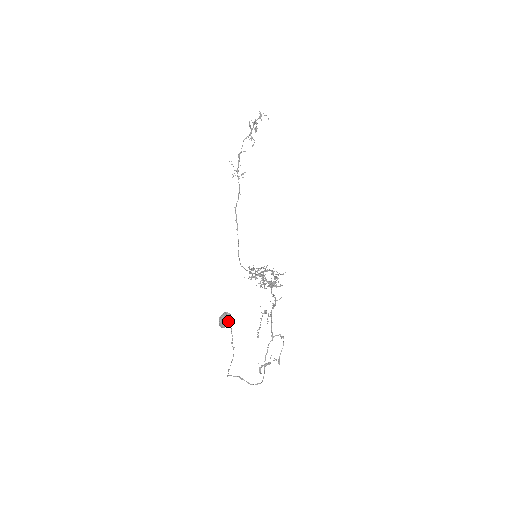
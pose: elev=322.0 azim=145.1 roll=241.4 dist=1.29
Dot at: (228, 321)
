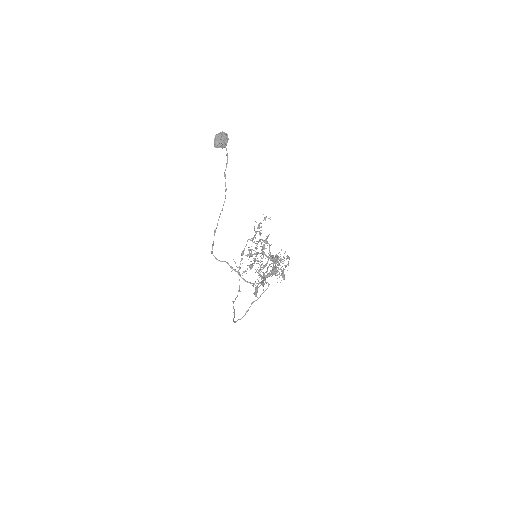
Dot at: (225, 139)
